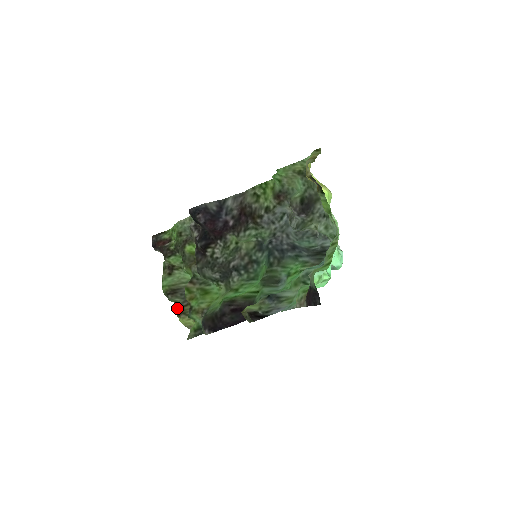
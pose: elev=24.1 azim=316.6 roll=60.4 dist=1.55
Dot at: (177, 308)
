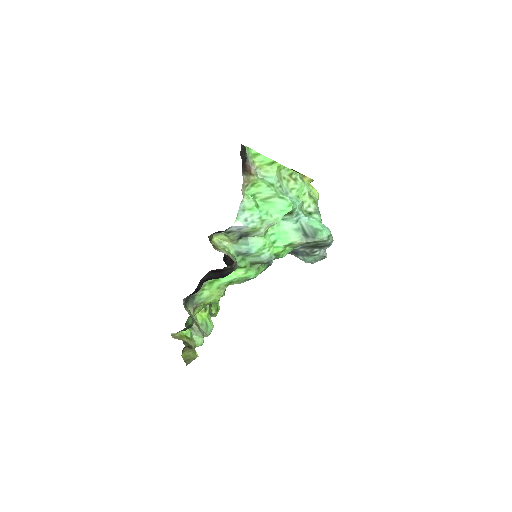
Dot at: occluded
